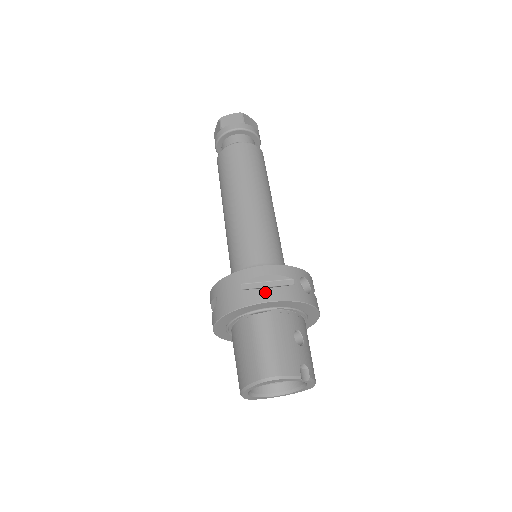
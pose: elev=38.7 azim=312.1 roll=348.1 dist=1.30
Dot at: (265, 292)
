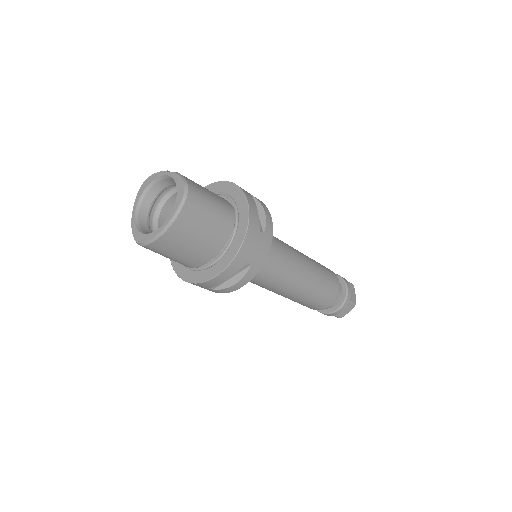
Dot at: occluded
